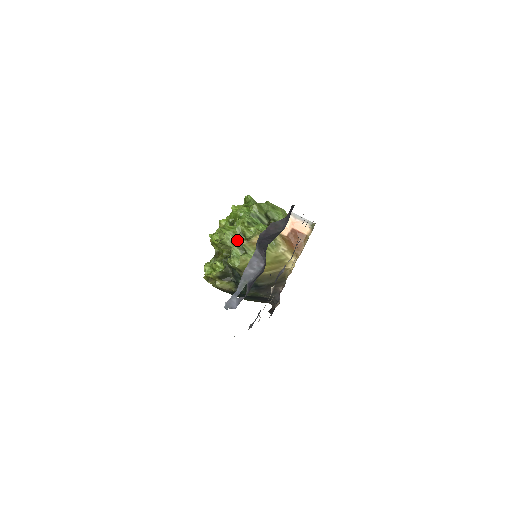
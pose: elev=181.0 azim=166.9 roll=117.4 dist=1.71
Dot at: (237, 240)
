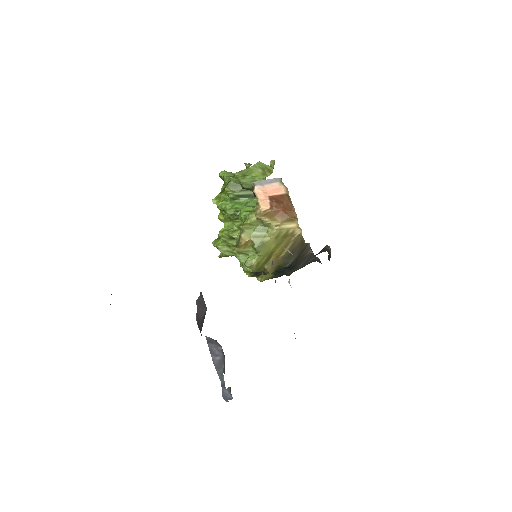
Dot at: (233, 247)
